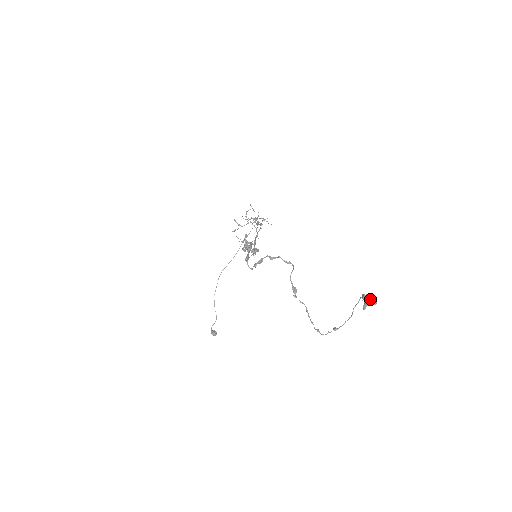
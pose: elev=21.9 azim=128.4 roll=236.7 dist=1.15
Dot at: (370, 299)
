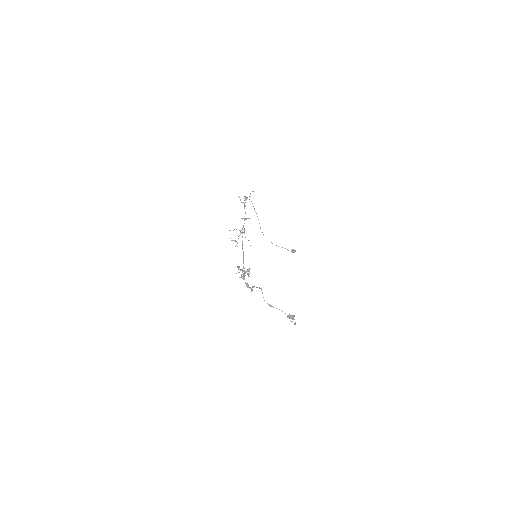
Dot at: (290, 318)
